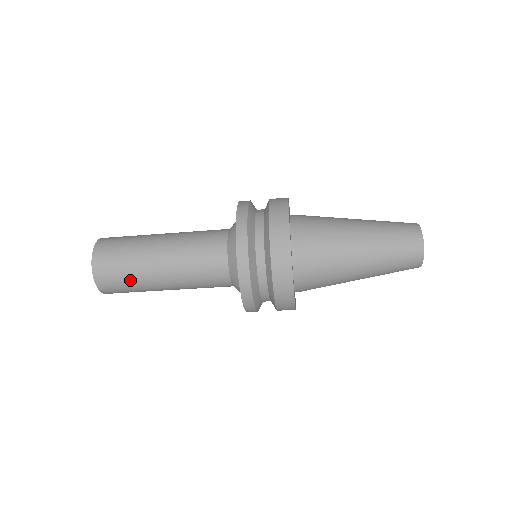
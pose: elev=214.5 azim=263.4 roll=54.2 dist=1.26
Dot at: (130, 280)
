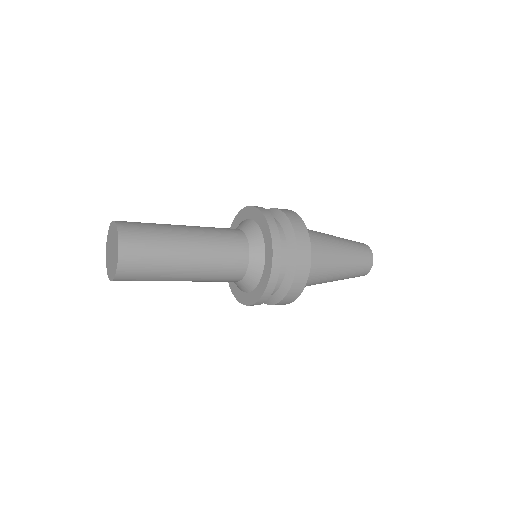
Dot at: (157, 262)
